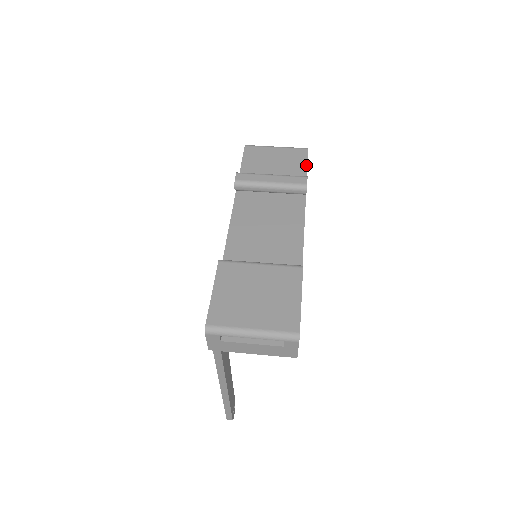
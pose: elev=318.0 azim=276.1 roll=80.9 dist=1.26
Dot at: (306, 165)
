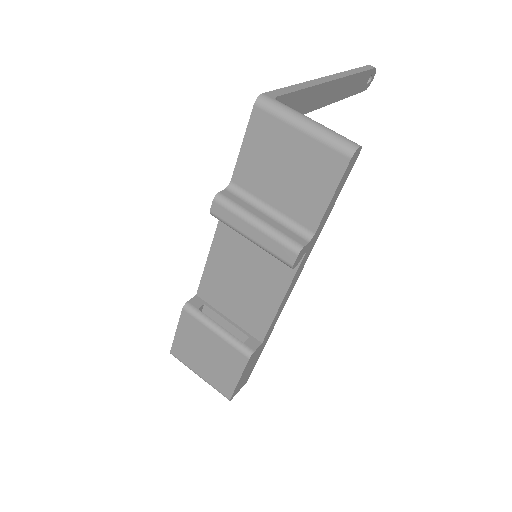
Dot at: (330, 197)
